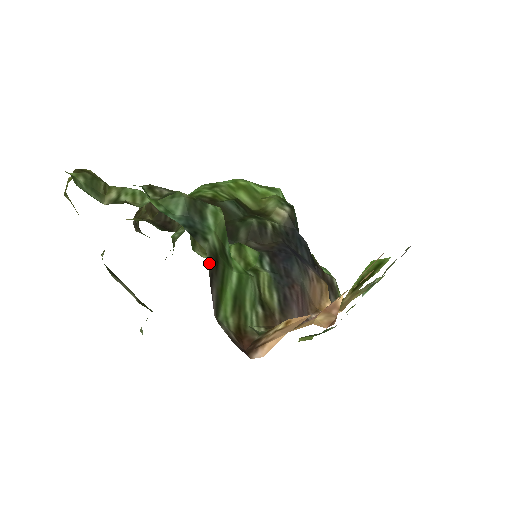
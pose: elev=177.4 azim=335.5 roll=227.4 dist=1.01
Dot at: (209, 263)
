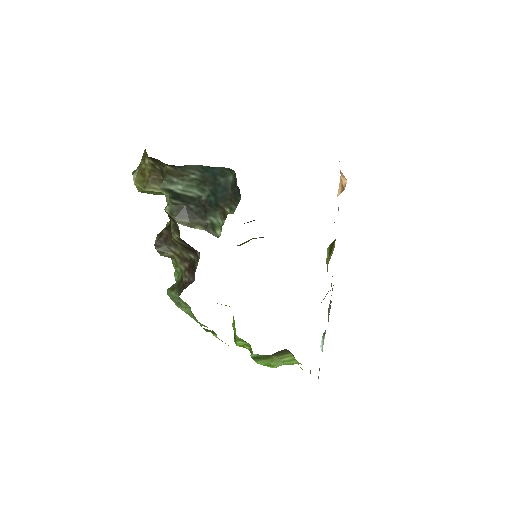
Dot at: occluded
